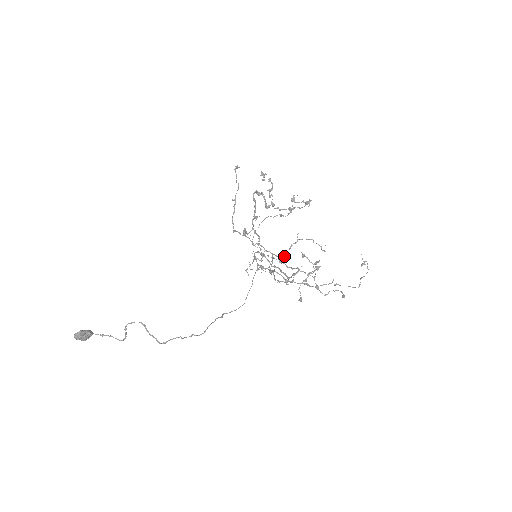
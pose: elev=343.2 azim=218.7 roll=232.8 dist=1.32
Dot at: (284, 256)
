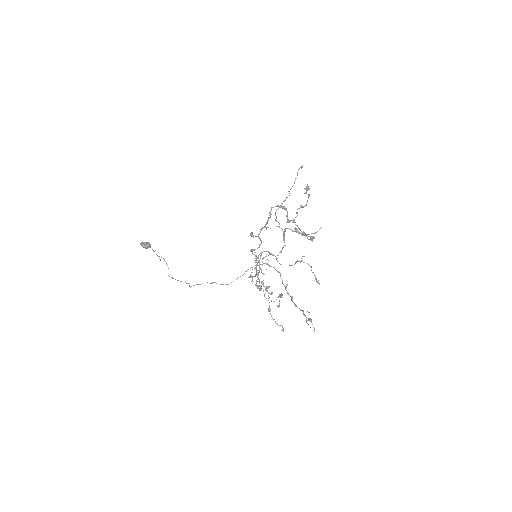
Dot at: (290, 265)
